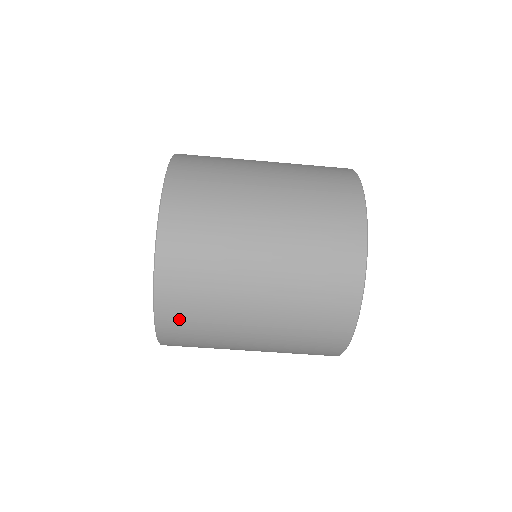
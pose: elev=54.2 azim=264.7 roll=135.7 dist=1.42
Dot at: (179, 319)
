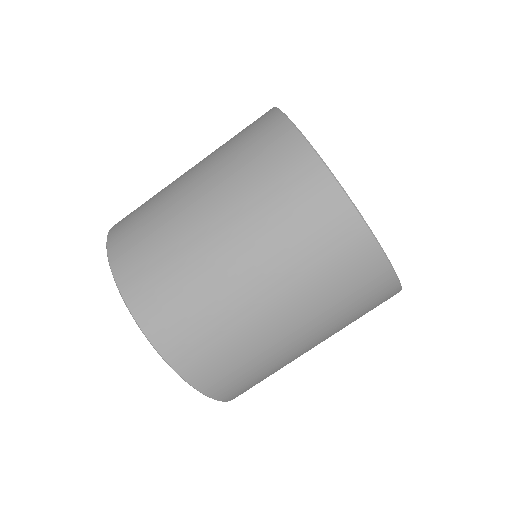
Dot at: (141, 275)
